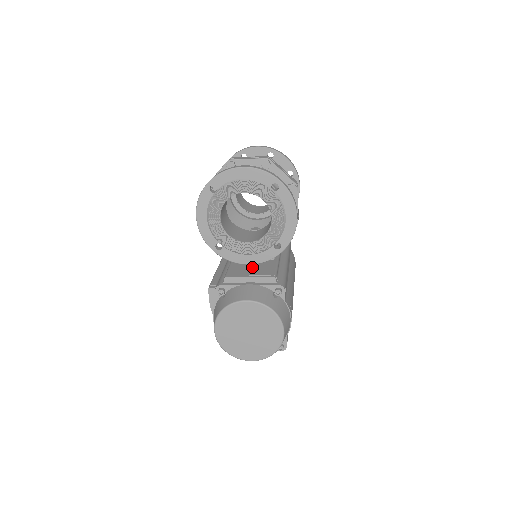
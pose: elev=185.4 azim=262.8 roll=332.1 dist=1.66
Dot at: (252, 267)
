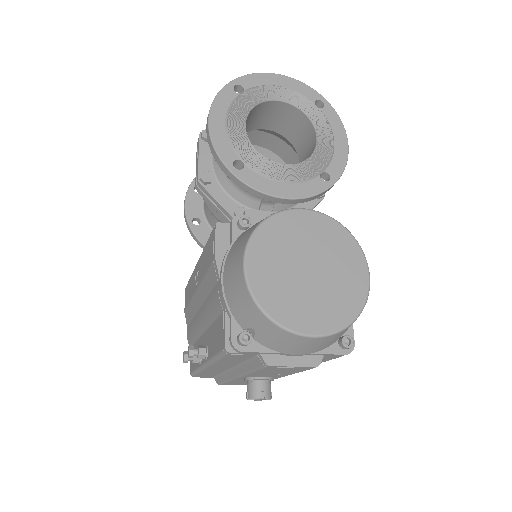
Dot at: occluded
